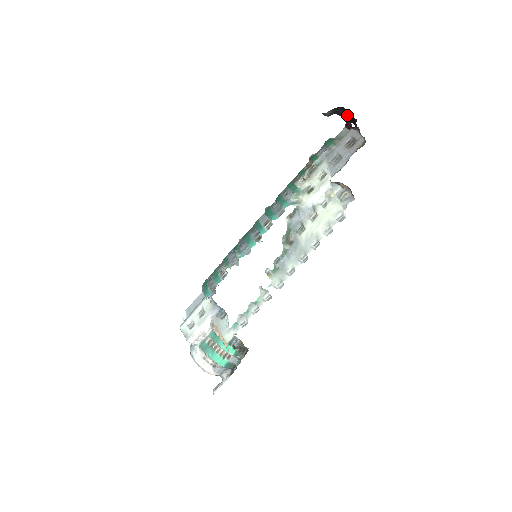
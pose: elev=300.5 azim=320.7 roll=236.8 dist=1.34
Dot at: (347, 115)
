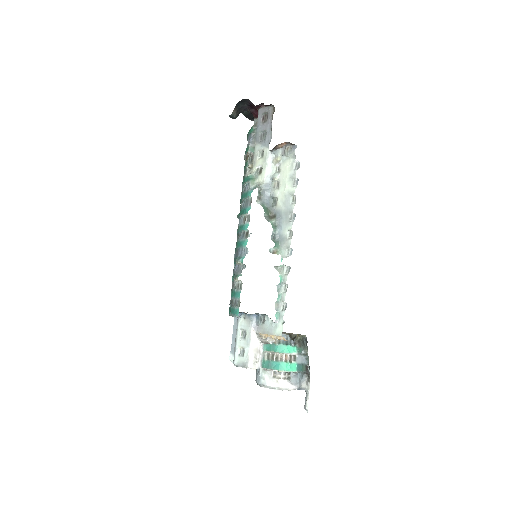
Dot at: (249, 106)
